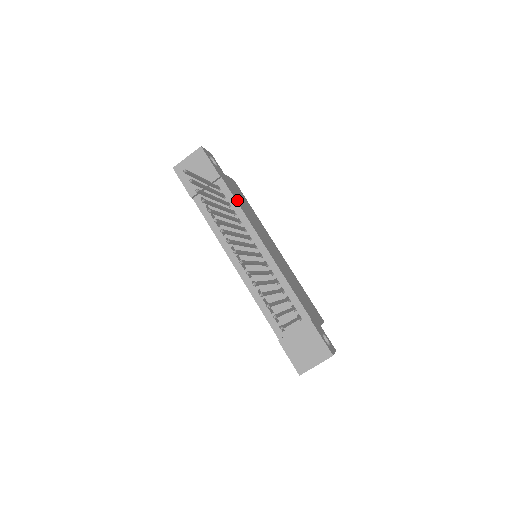
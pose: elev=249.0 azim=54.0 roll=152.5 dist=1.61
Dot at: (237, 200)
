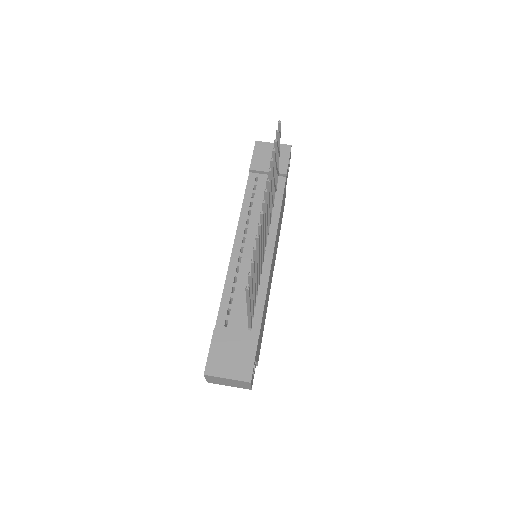
Dot at: (282, 202)
